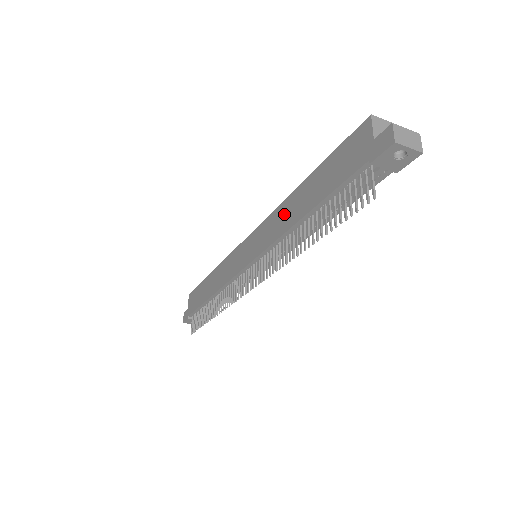
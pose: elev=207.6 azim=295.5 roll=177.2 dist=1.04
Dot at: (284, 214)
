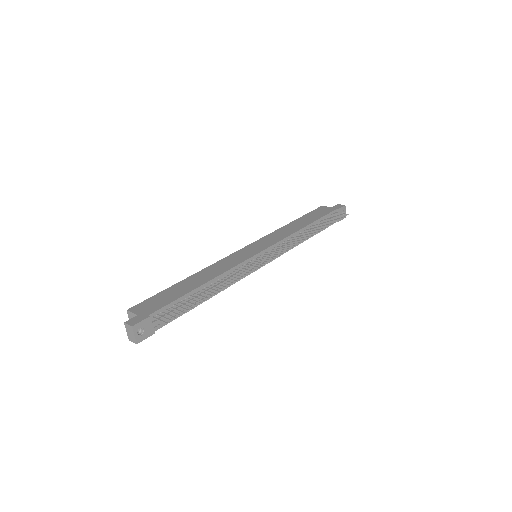
Dot at: (286, 230)
